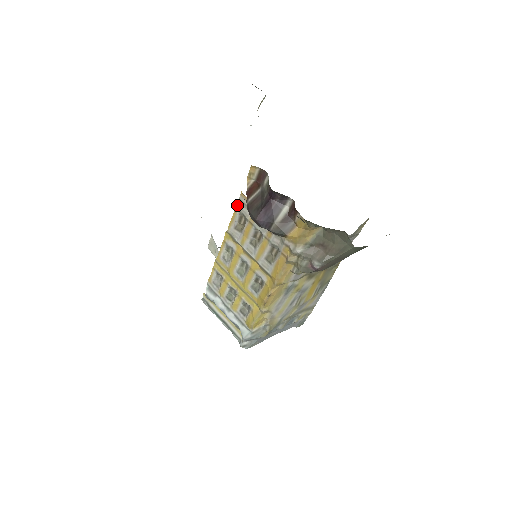
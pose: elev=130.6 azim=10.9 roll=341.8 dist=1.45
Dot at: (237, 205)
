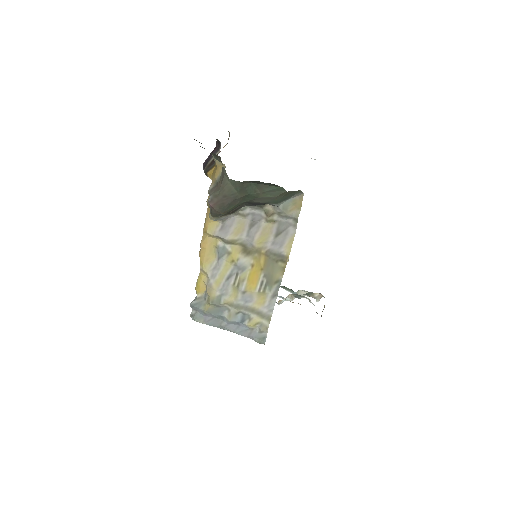
Dot at: occluded
